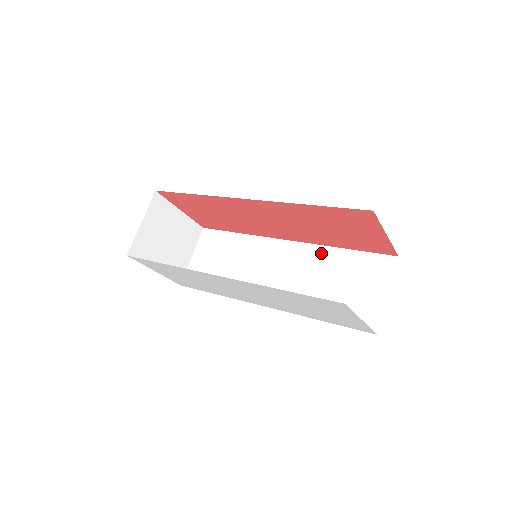
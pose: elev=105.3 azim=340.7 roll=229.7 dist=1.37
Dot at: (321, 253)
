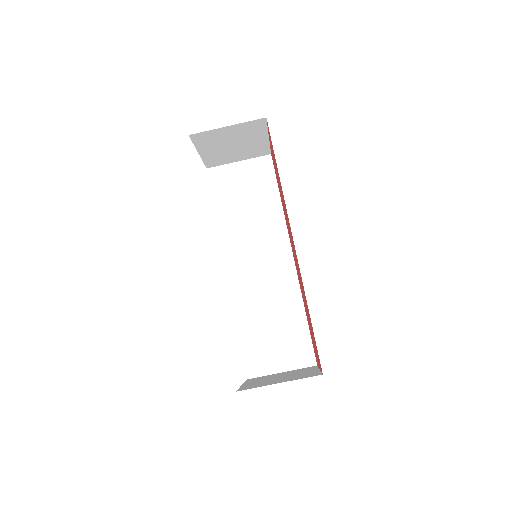
Dot at: (294, 296)
